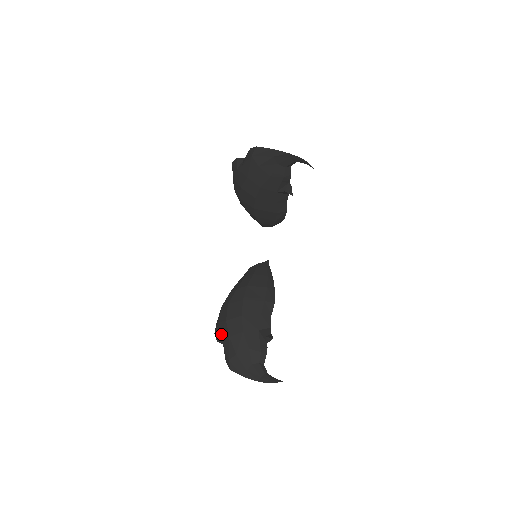
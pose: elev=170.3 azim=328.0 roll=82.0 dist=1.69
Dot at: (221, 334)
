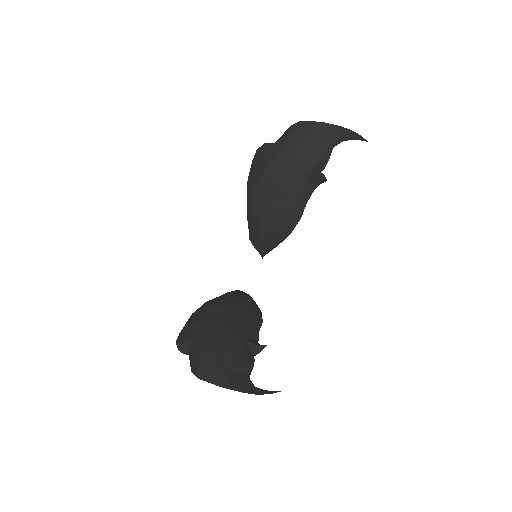
Dot at: (191, 336)
